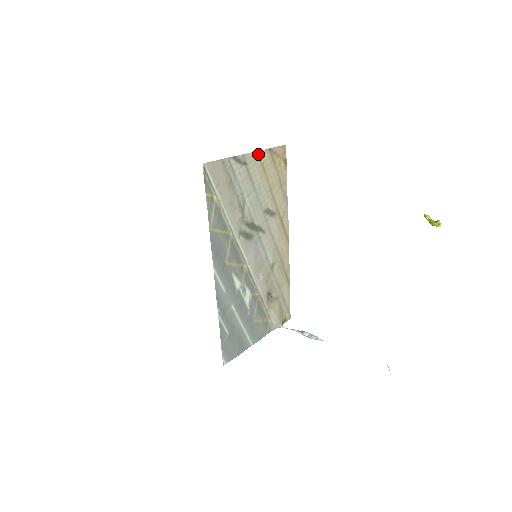
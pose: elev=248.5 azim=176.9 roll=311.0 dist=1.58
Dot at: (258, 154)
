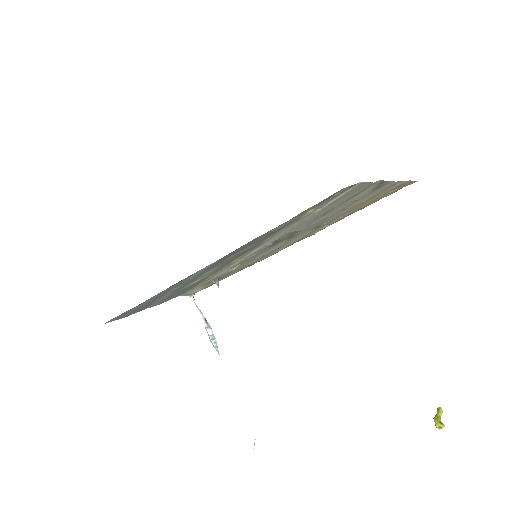
Dot at: (396, 183)
